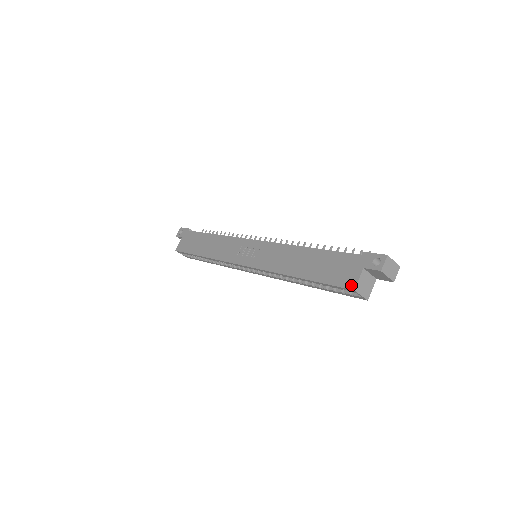
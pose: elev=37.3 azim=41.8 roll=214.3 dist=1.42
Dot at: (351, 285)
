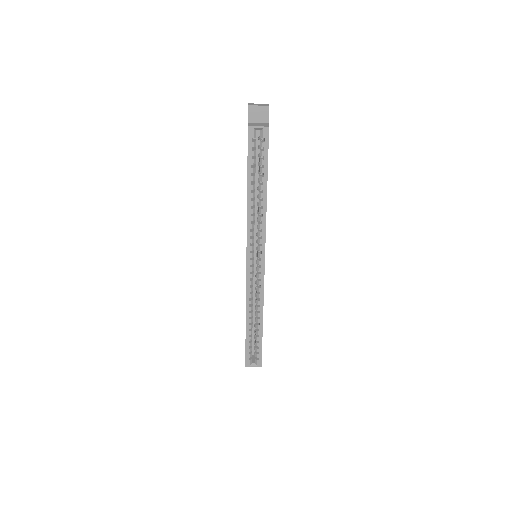
Dot at: occluded
